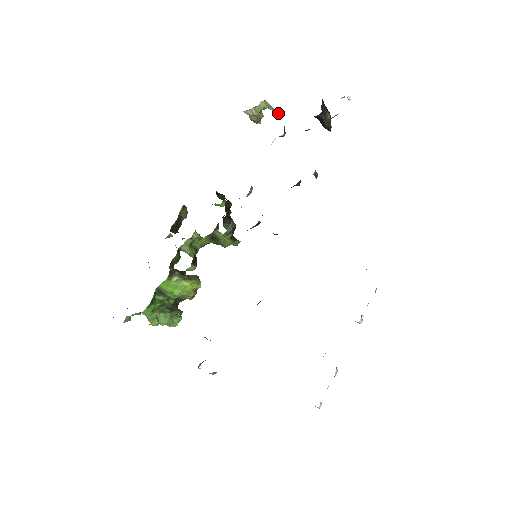
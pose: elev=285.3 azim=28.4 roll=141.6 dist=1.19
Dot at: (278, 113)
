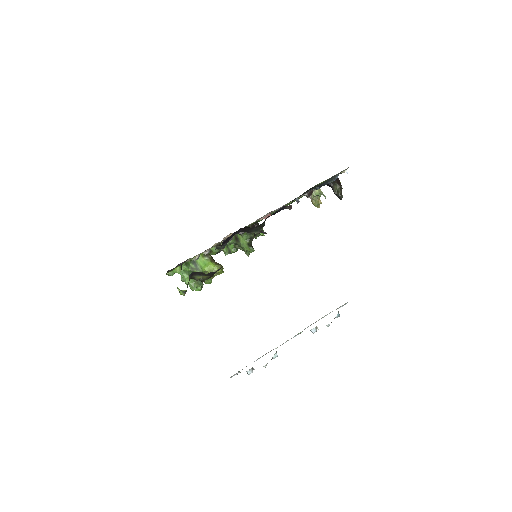
Dot at: occluded
